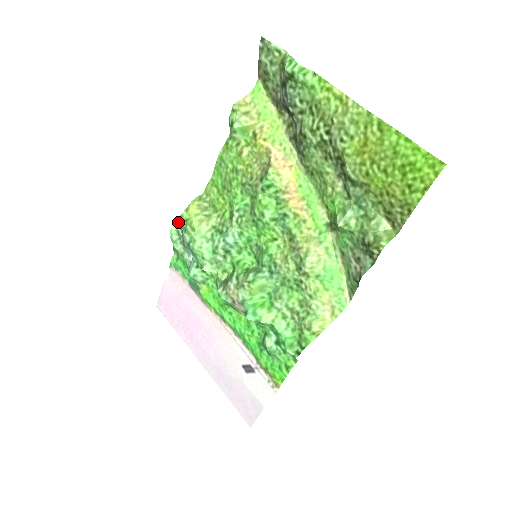
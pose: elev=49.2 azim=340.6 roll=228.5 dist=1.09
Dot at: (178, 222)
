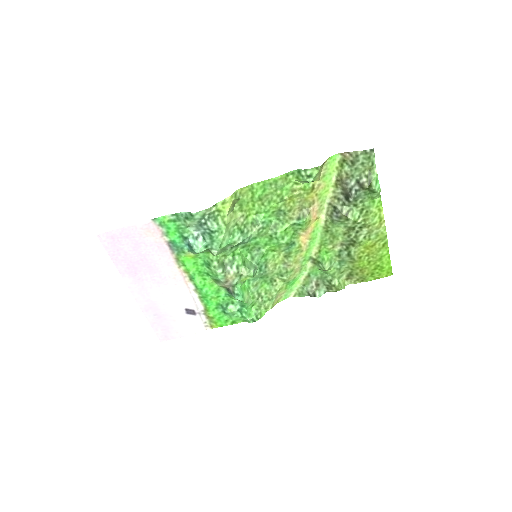
Dot at: (211, 209)
